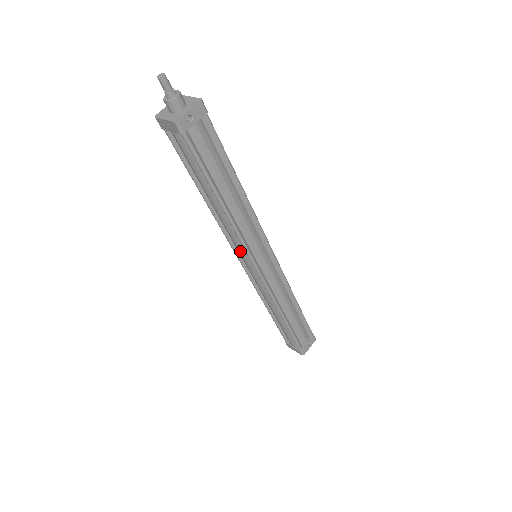
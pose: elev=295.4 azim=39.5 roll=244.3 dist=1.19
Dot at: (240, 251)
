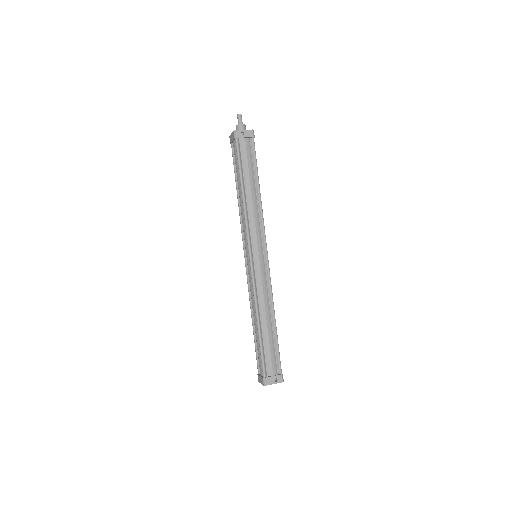
Dot at: (245, 241)
